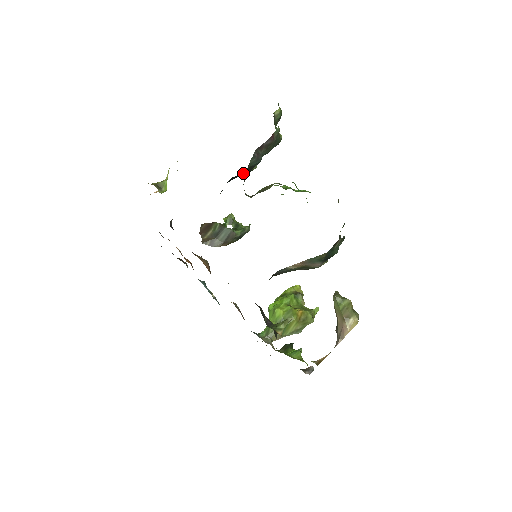
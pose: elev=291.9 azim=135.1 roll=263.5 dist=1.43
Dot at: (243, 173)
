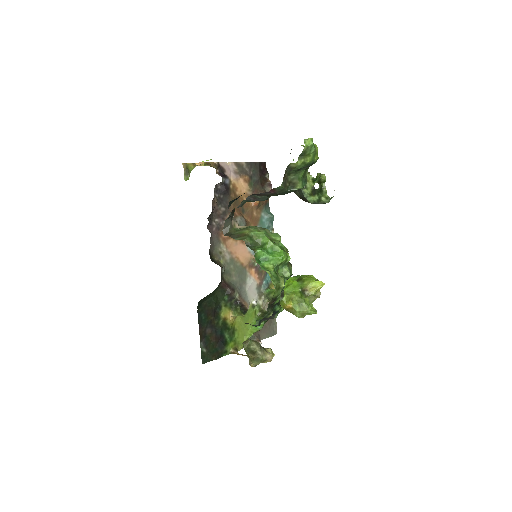
Dot at: occluded
